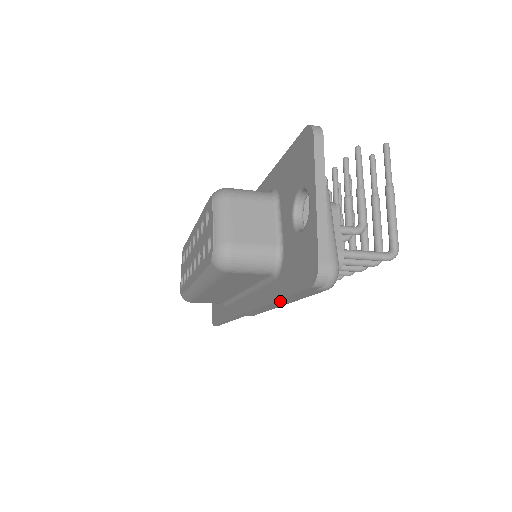
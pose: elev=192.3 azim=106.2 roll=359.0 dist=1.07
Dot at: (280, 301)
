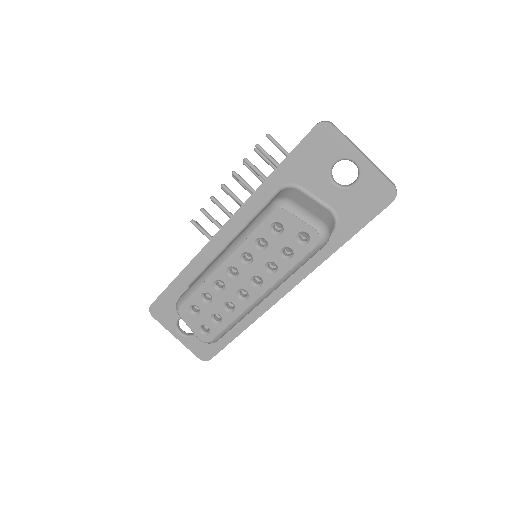
Dot at: (344, 243)
